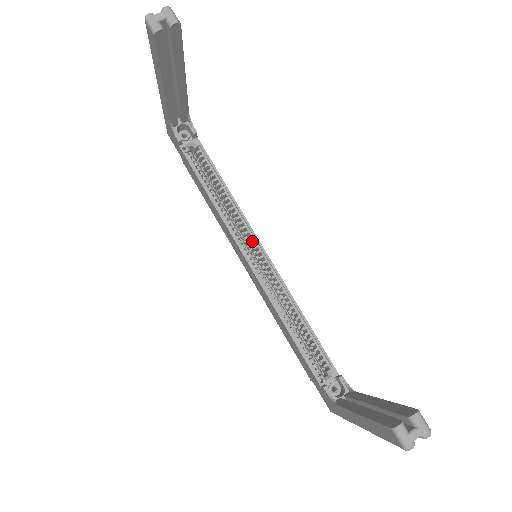
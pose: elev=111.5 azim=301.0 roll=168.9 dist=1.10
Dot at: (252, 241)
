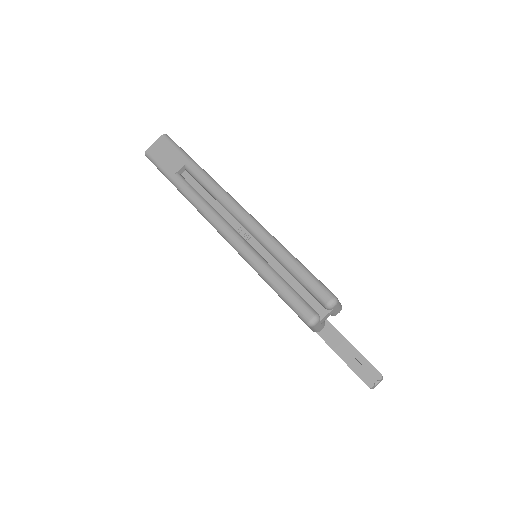
Dot at: occluded
